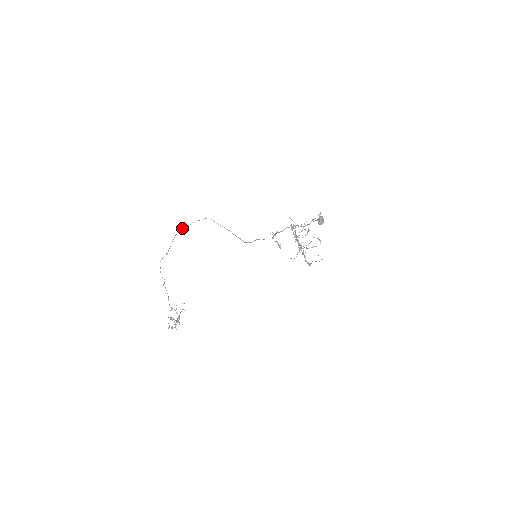
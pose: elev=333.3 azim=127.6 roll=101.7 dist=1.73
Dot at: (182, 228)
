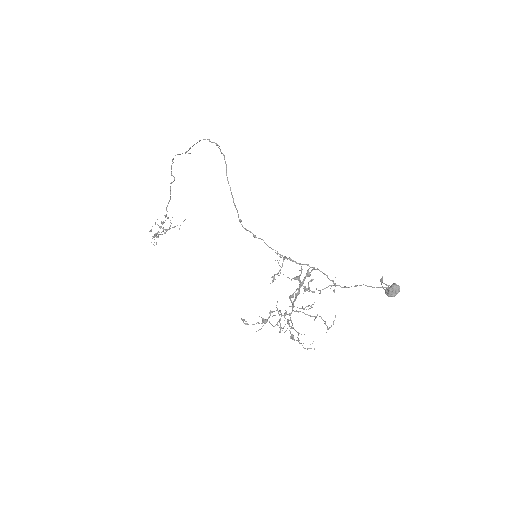
Dot at: occluded
